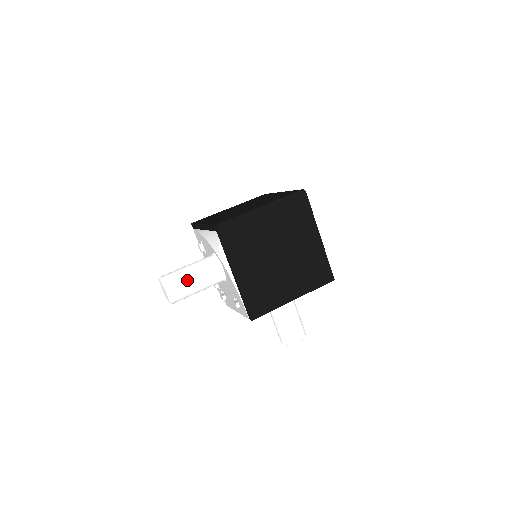
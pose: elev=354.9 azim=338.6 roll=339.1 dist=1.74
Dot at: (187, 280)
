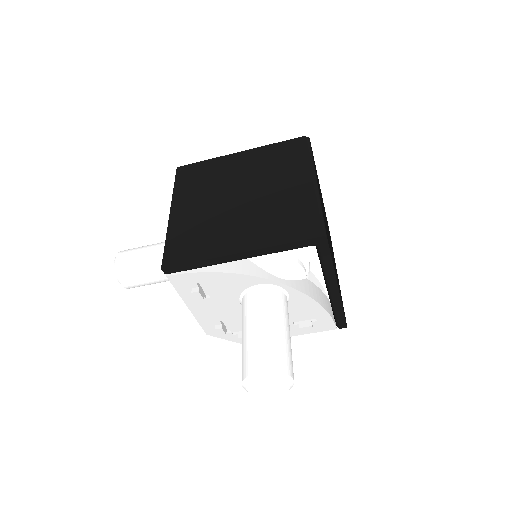
Dot at: (142, 249)
